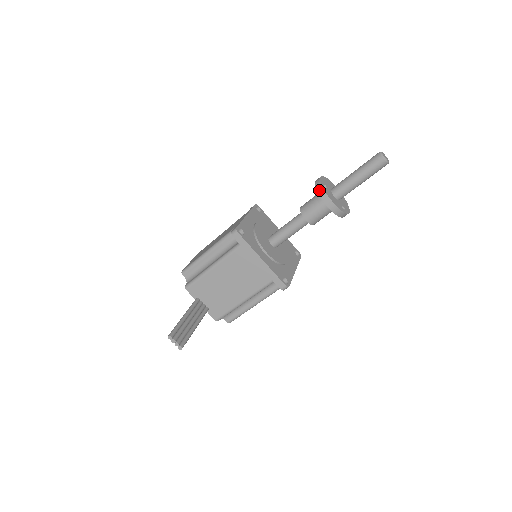
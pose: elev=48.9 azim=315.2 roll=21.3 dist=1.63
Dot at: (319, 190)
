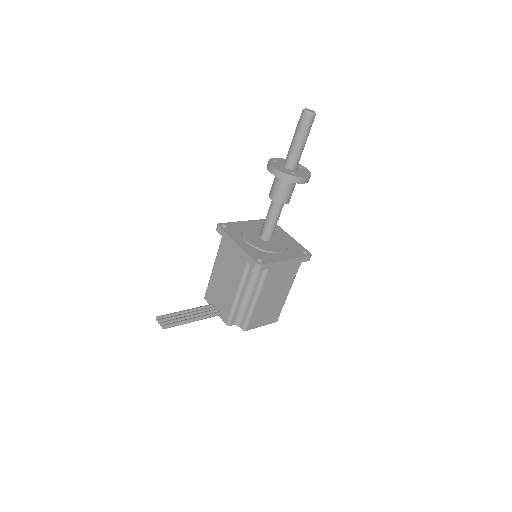
Dot at: (267, 164)
